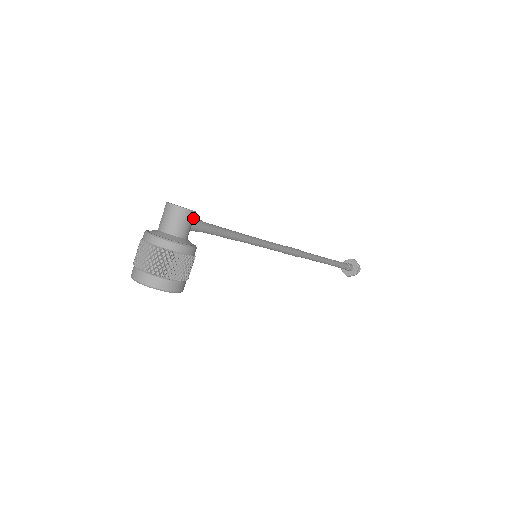
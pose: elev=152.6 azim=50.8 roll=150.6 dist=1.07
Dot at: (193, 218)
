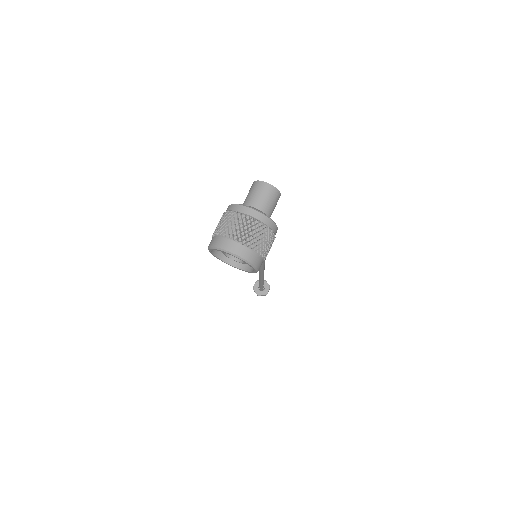
Dot at: occluded
